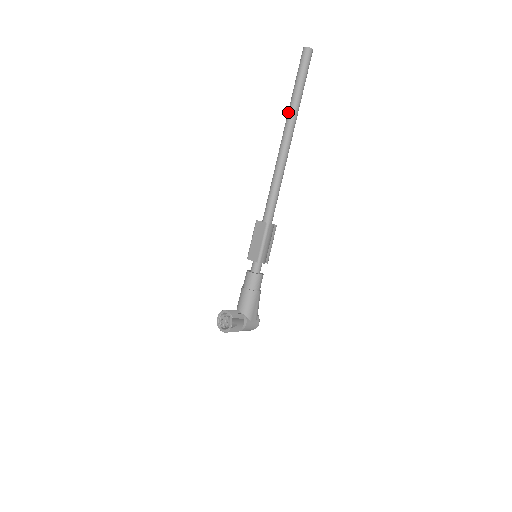
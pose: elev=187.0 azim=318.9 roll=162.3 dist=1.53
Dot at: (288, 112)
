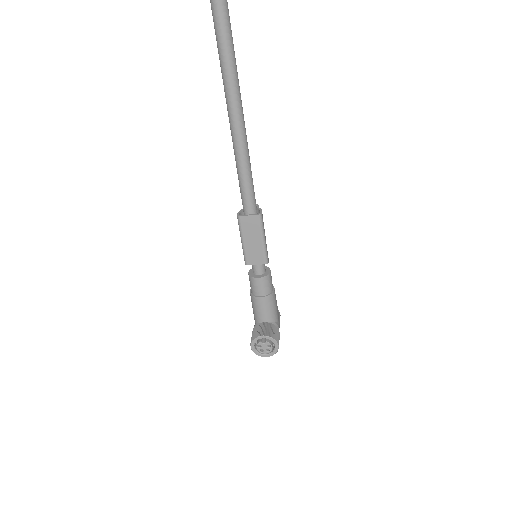
Dot at: (220, 44)
